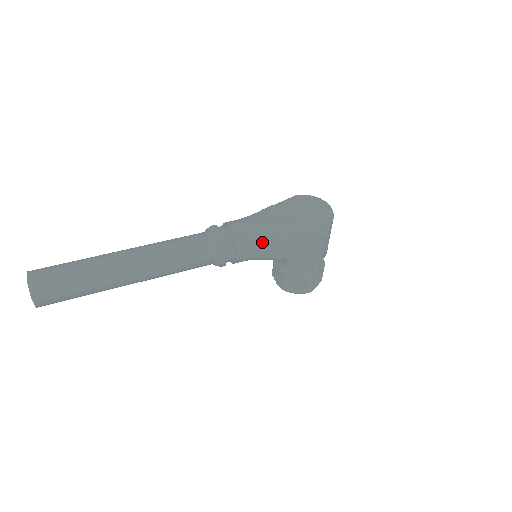
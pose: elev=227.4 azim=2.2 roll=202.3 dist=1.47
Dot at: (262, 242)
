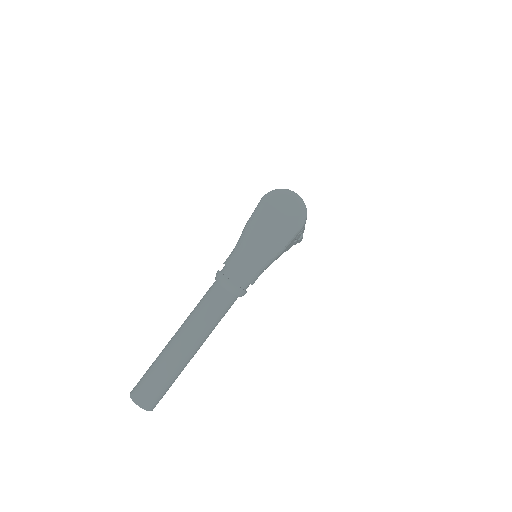
Dot at: (265, 265)
